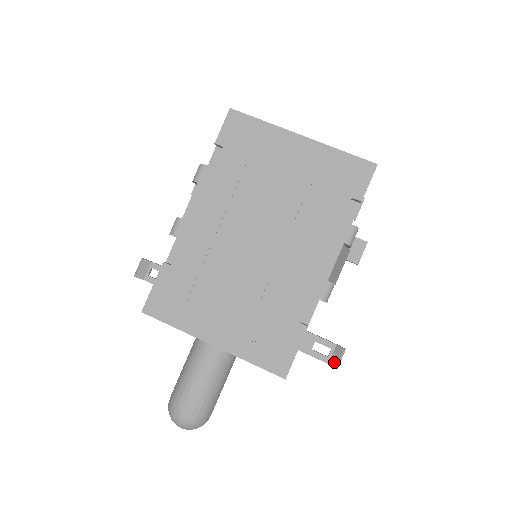
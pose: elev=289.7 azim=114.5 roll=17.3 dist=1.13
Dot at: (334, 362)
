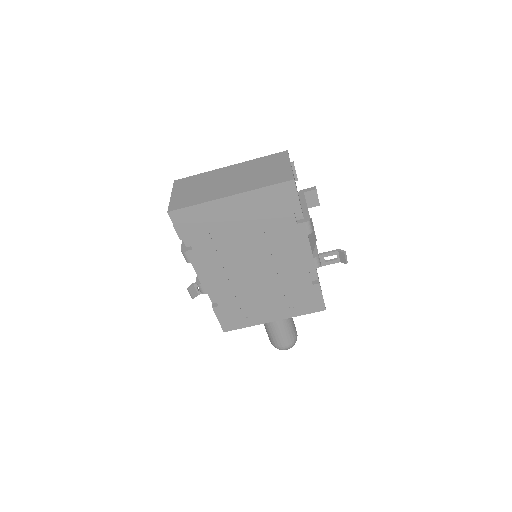
Dot at: (343, 261)
